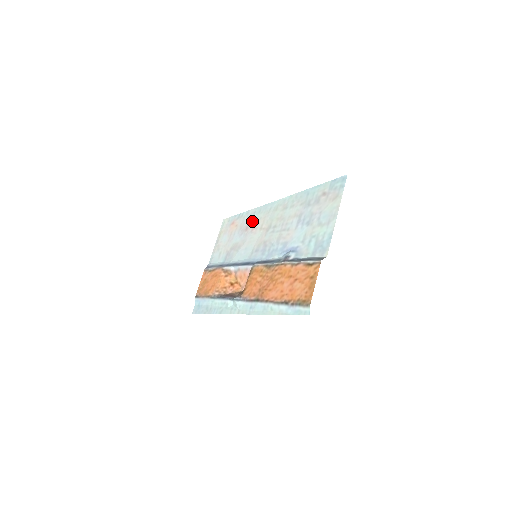
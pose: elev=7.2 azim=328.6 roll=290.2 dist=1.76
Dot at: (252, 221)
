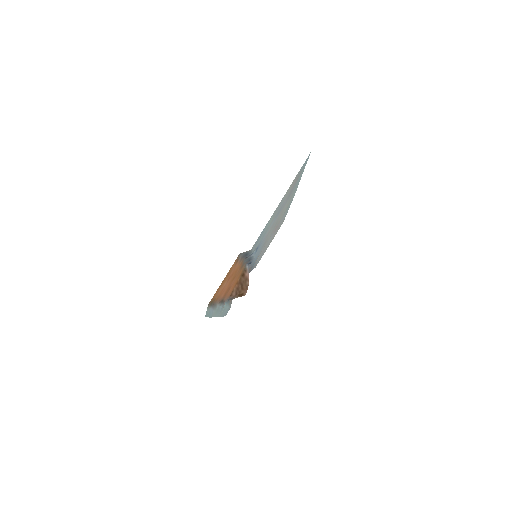
Dot at: occluded
